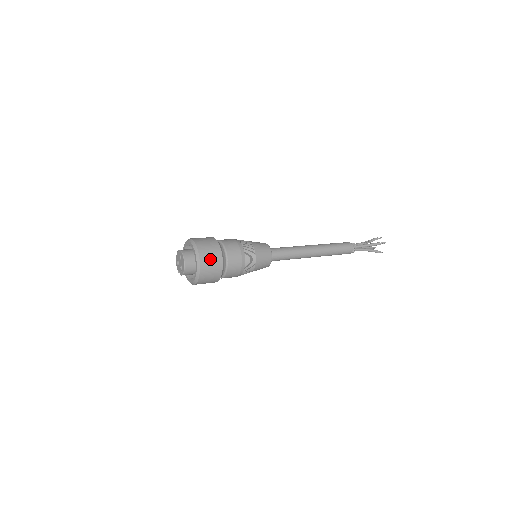
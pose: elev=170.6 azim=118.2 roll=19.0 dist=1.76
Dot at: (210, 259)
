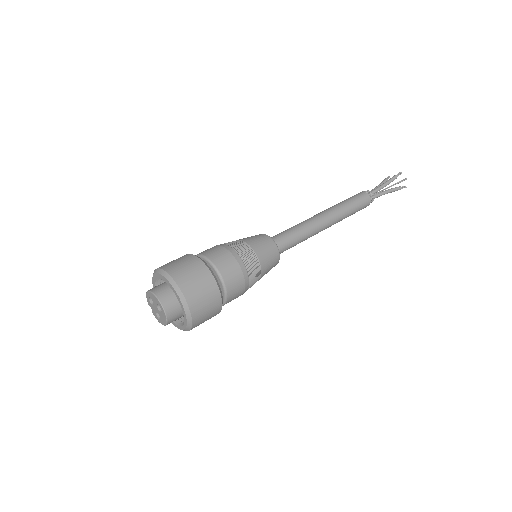
Dot at: (205, 319)
